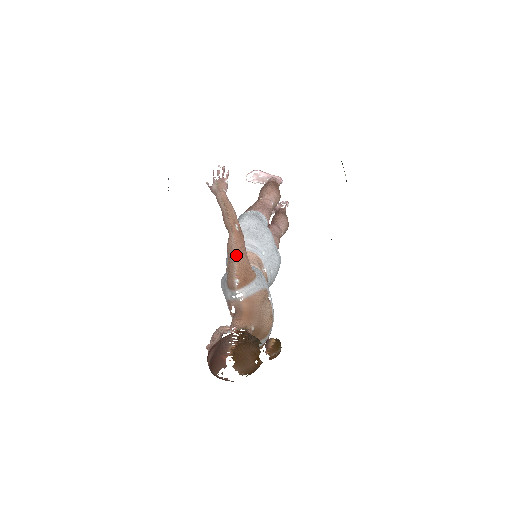
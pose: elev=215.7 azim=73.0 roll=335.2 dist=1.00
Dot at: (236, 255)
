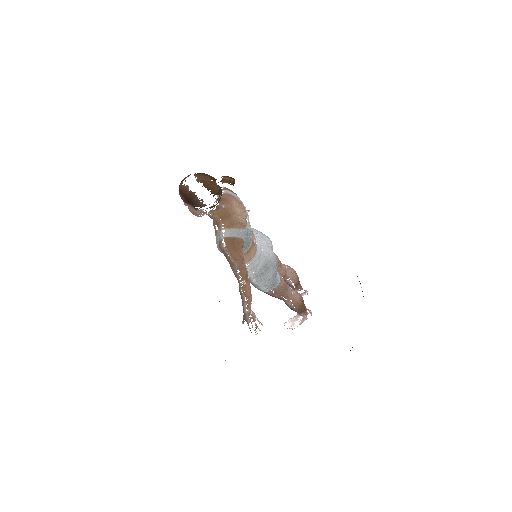
Dot at: occluded
